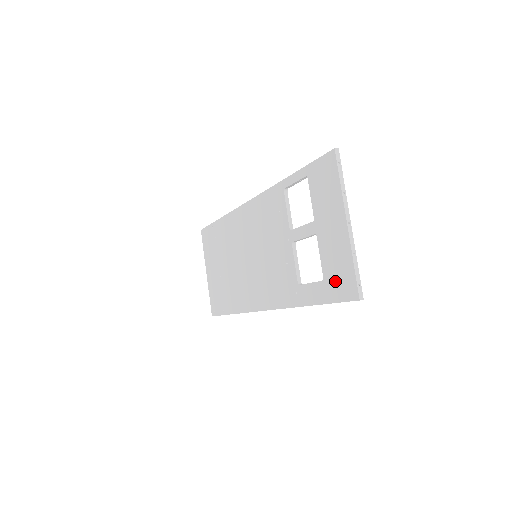
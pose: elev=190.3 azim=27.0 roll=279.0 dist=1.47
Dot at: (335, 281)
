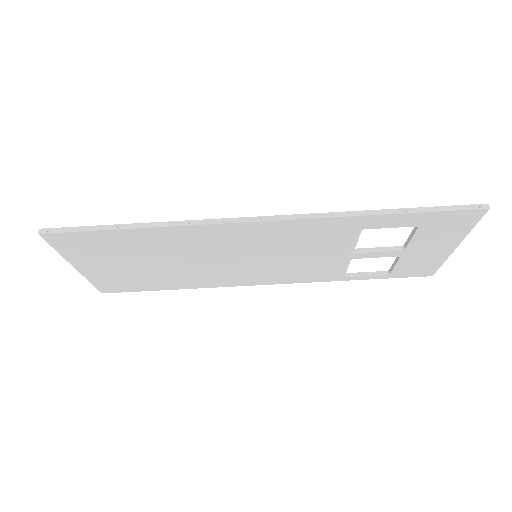
Dot at: occluded
